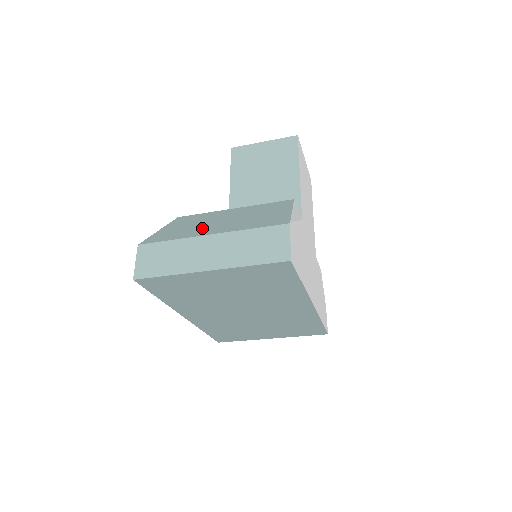
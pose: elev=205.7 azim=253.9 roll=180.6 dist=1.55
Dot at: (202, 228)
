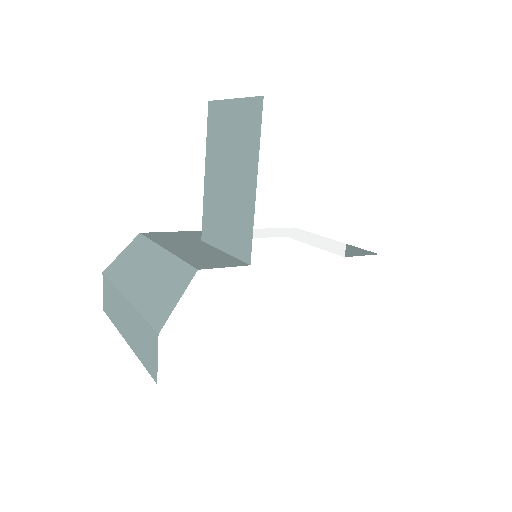
Dot at: (131, 277)
